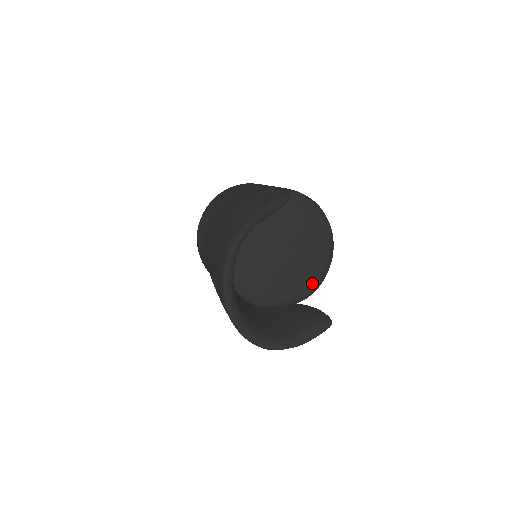
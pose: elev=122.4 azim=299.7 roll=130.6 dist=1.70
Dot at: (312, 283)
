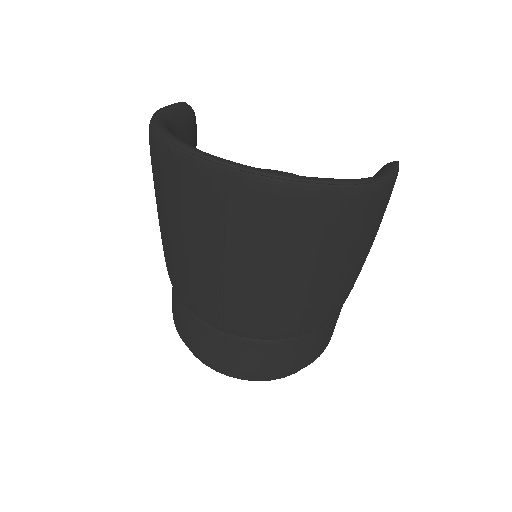
Dot at: occluded
